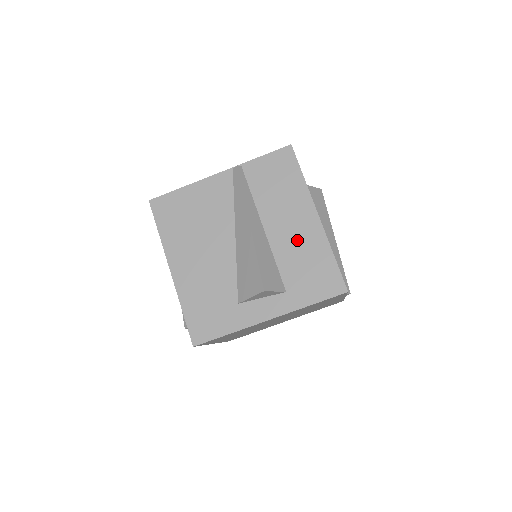
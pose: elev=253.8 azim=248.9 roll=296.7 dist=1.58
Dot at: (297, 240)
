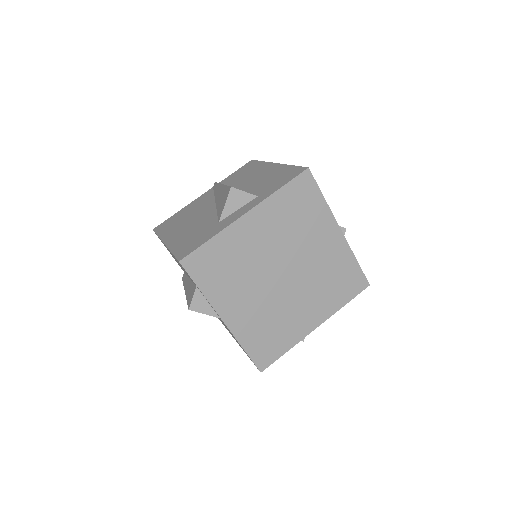
Dot at: (262, 178)
